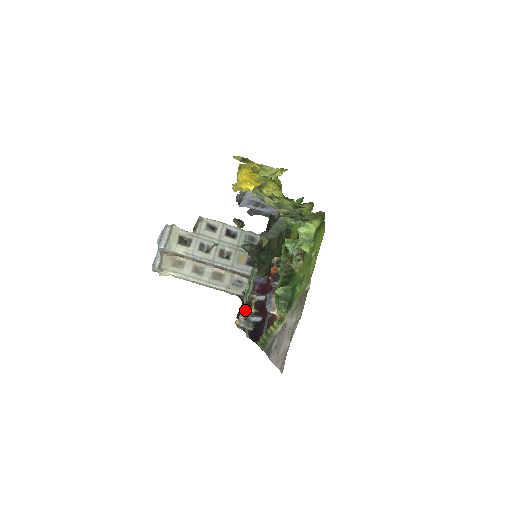
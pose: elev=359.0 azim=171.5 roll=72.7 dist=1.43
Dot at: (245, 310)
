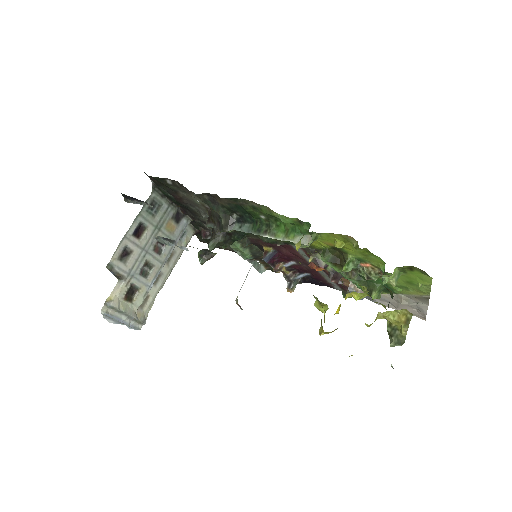
Dot at: (253, 262)
